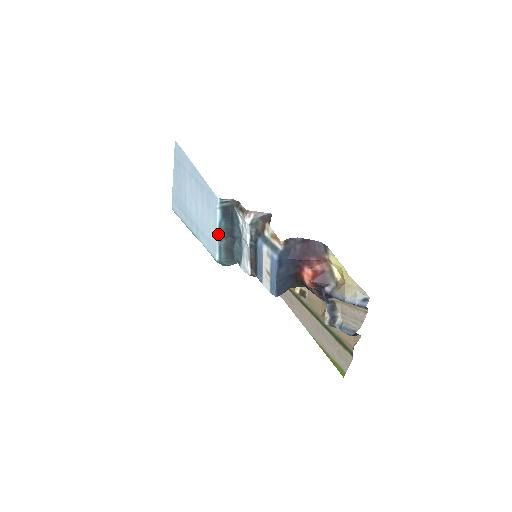
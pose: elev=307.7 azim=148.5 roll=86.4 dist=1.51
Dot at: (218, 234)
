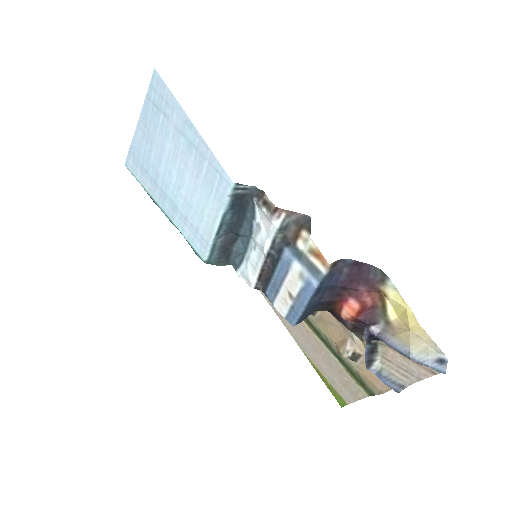
Dot at: (217, 229)
